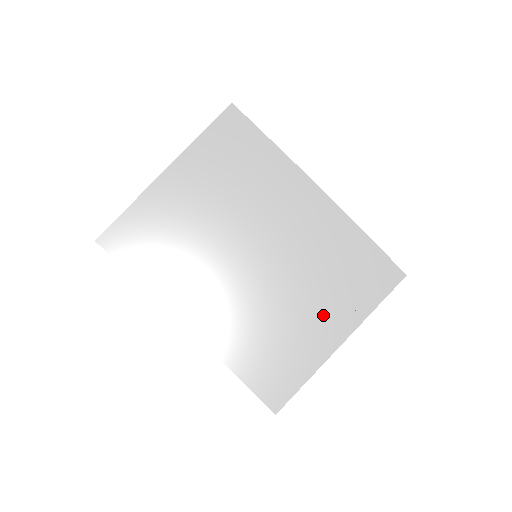
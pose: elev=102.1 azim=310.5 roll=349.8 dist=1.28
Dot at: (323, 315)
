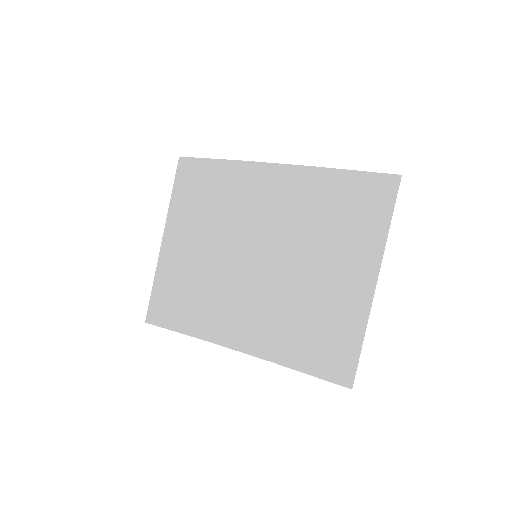
Dot at: (342, 268)
